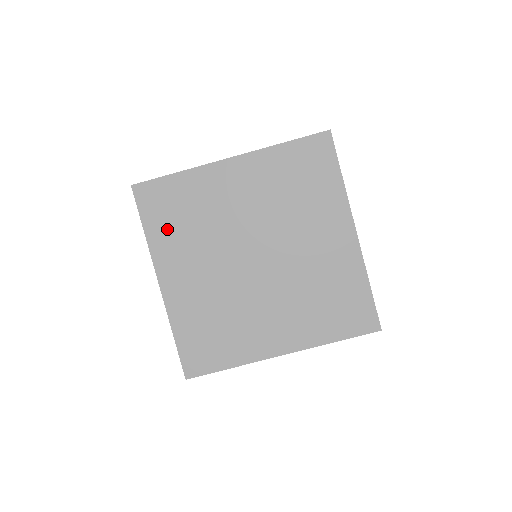
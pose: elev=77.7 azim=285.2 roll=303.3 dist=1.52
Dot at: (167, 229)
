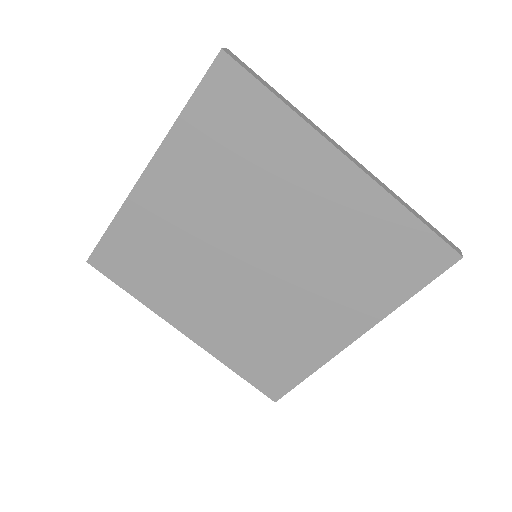
Dot at: (206, 139)
